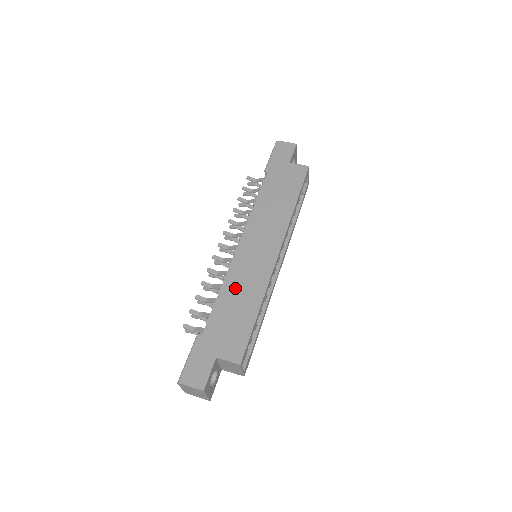
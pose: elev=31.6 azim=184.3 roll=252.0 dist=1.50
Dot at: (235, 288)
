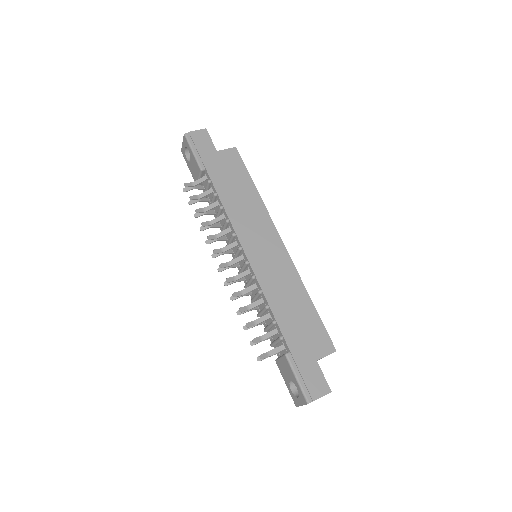
Dot at: (279, 295)
